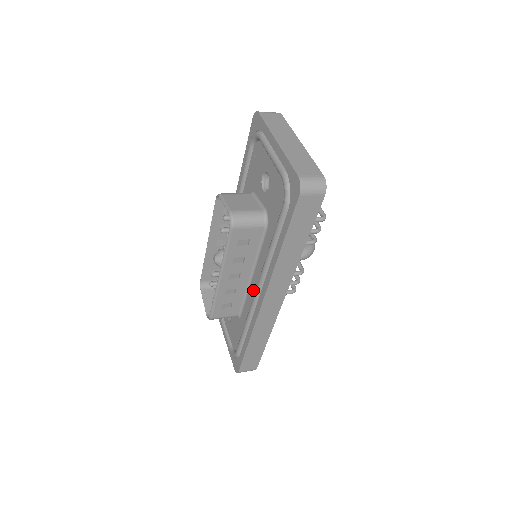
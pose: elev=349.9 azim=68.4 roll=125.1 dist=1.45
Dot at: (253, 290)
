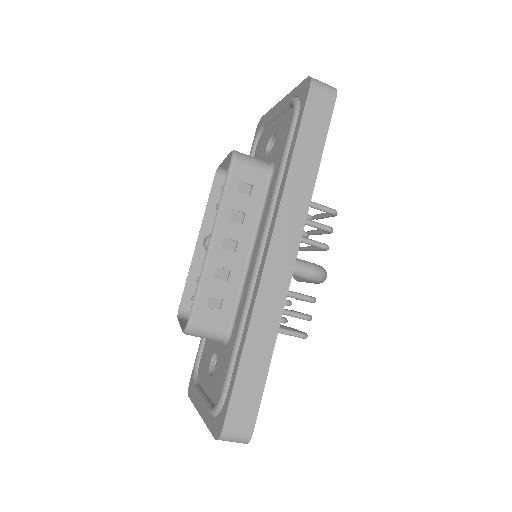
Dot at: (253, 264)
